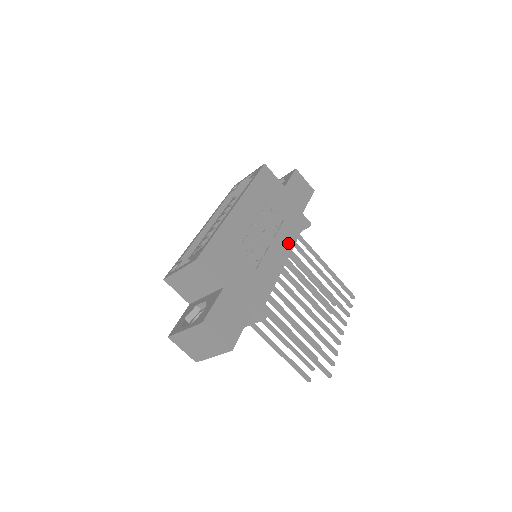
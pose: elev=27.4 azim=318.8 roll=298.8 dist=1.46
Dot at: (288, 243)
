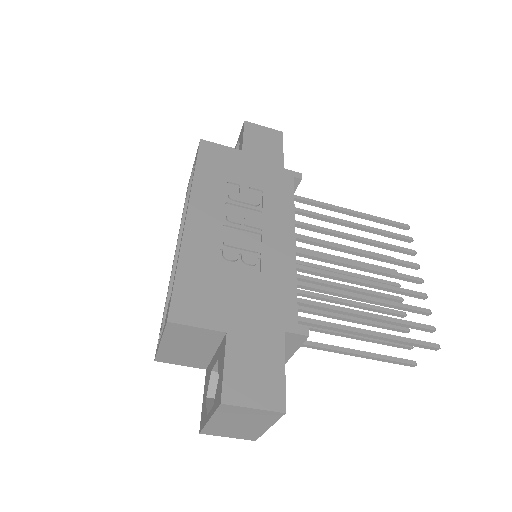
Dot at: (284, 216)
